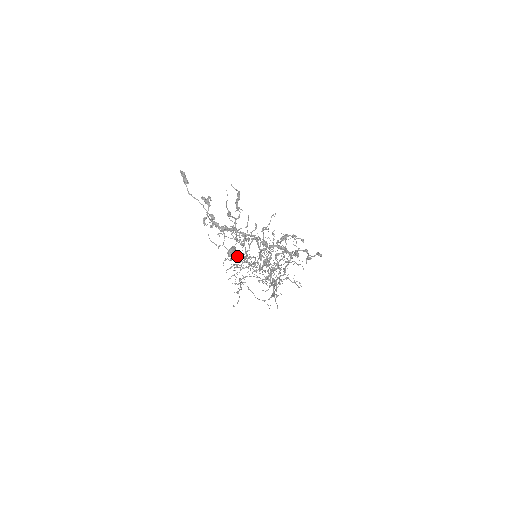
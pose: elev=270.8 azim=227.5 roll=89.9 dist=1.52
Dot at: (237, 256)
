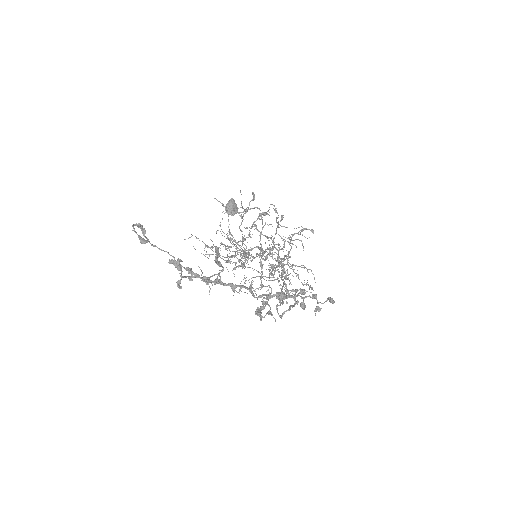
Dot at: (237, 210)
